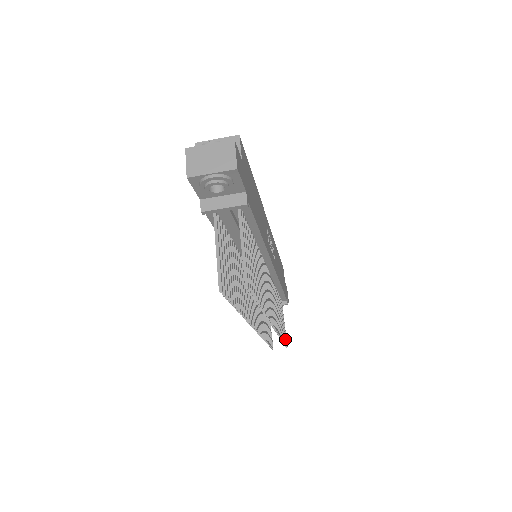
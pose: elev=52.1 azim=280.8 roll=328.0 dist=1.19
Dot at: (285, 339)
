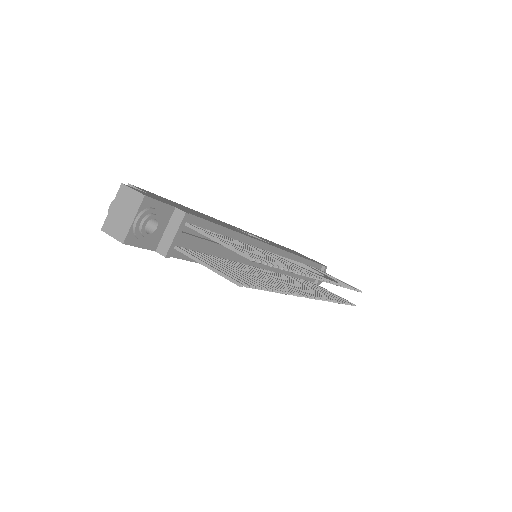
Dot at: occluded
